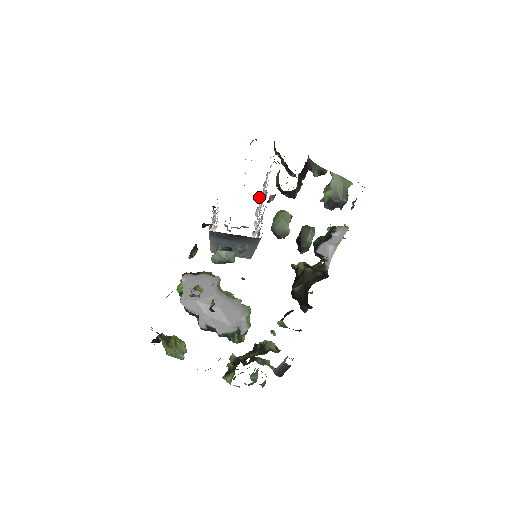
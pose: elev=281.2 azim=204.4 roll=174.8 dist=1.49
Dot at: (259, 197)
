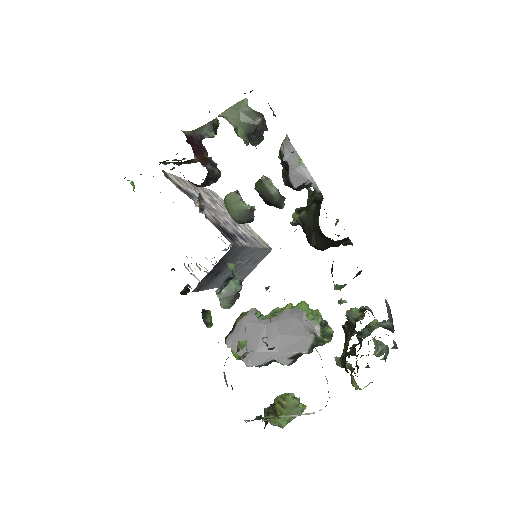
Dot at: occluded
